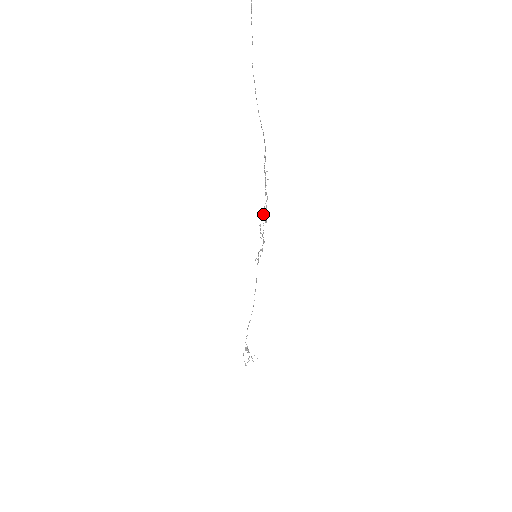
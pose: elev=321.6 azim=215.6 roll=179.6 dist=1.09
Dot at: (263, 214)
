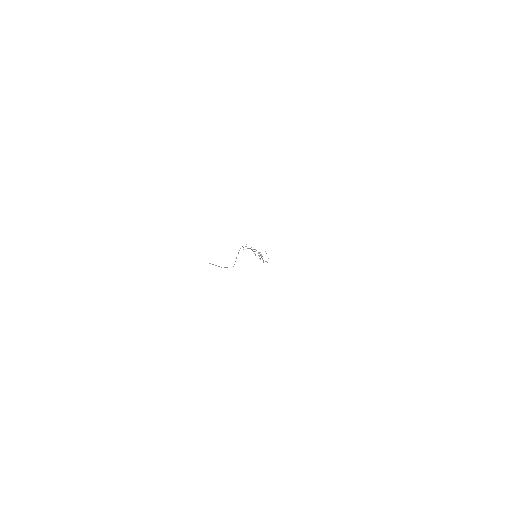
Dot at: (252, 250)
